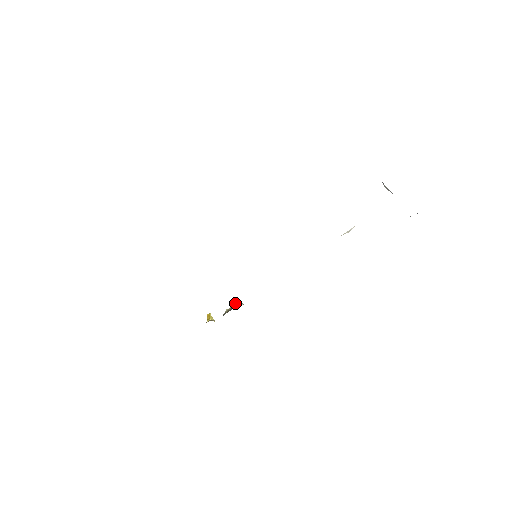
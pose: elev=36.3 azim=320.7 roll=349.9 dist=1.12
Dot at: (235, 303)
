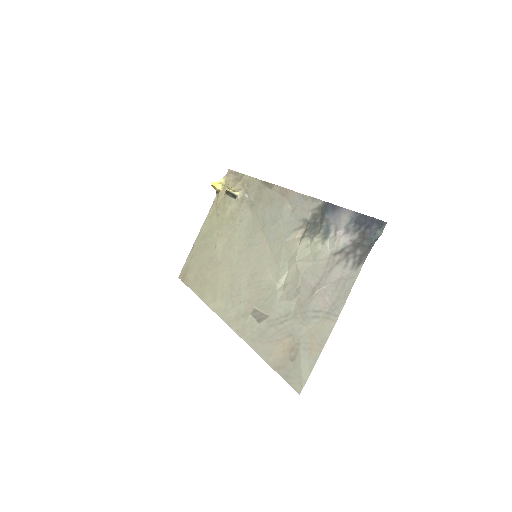
Dot at: (231, 193)
